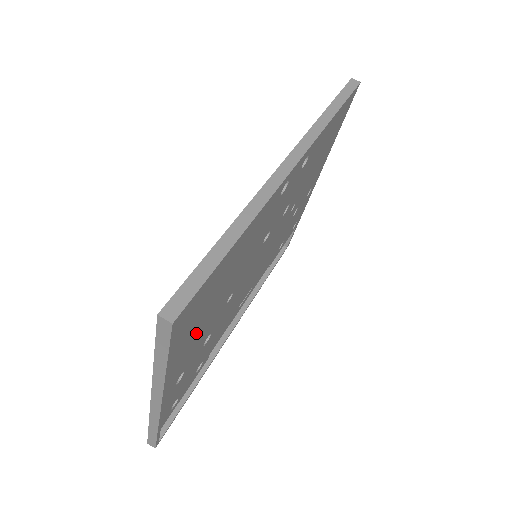
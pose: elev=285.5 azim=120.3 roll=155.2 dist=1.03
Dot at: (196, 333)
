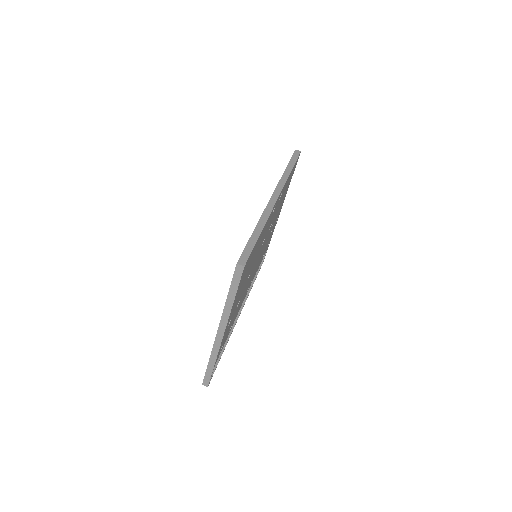
Dot at: (241, 288)
